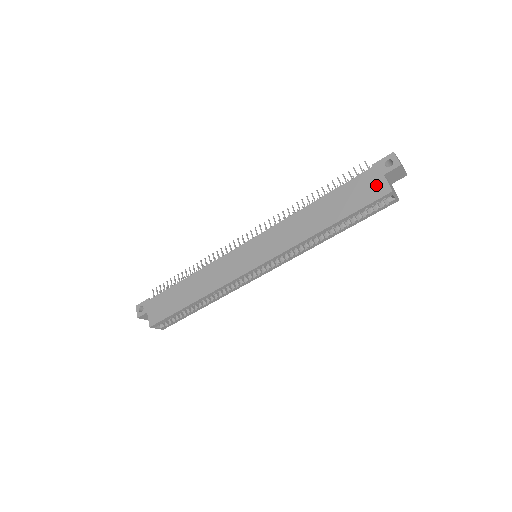
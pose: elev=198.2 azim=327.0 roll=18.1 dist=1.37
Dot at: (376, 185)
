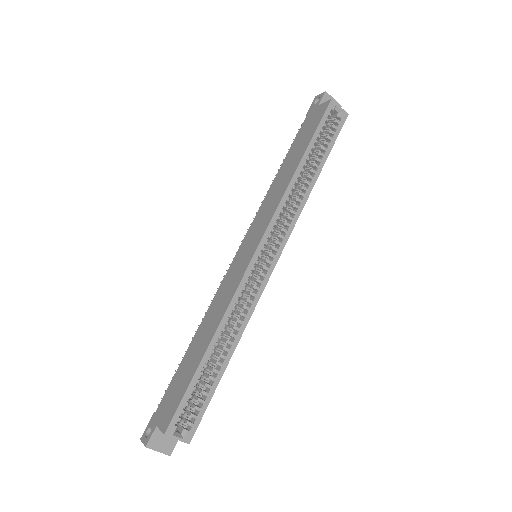
Dot at: (317, 112)
